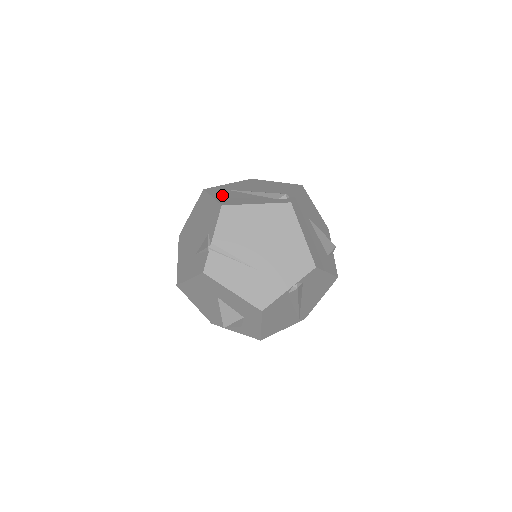
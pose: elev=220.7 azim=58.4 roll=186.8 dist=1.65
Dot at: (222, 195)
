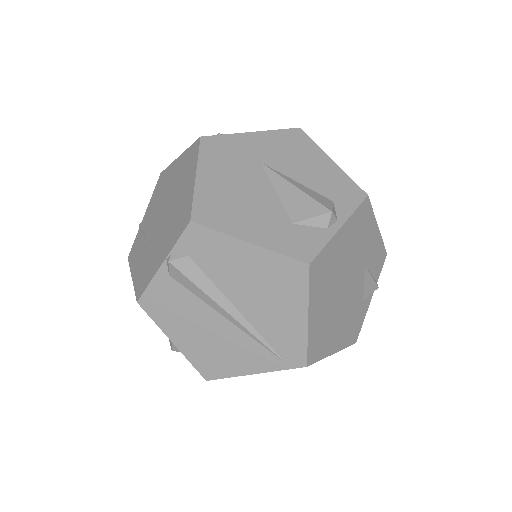
Dot at: occluded
